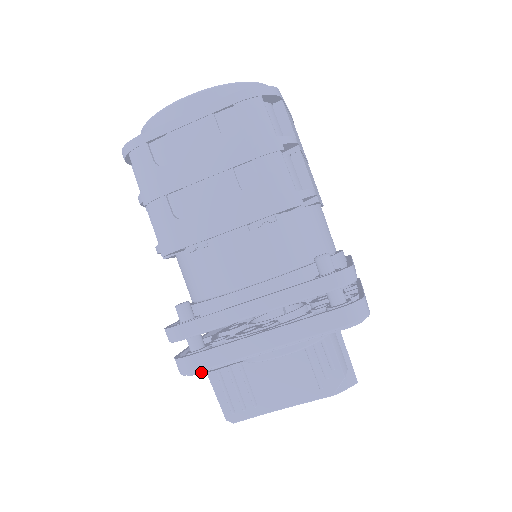
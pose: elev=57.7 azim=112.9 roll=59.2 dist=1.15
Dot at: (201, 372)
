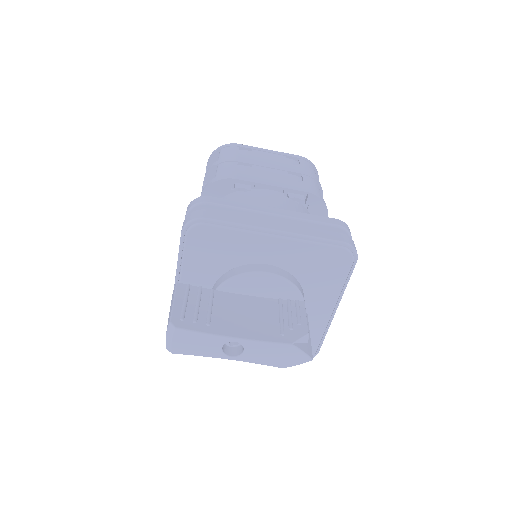
Dot at: (209, 224)
